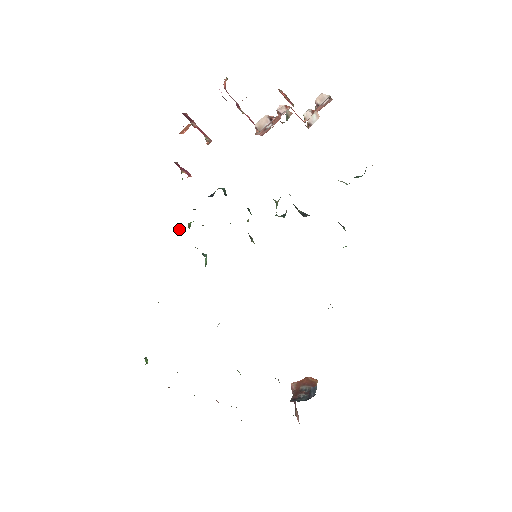
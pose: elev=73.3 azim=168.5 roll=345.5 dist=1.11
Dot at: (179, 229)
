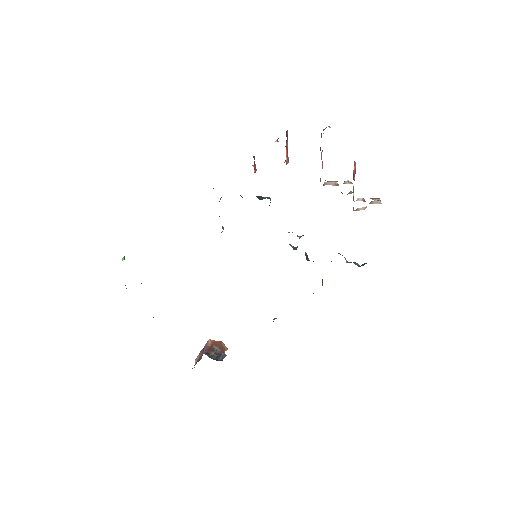
Dot at: (220, 199)
